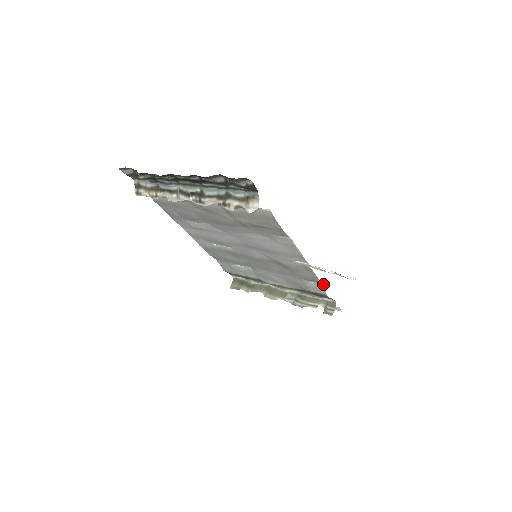
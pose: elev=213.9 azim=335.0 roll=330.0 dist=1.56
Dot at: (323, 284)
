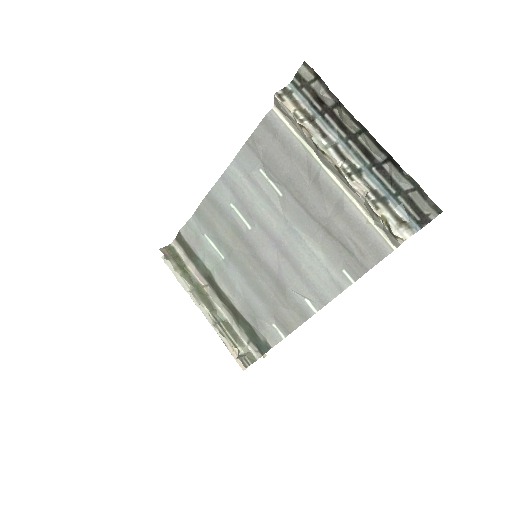
Dot at: (285, 337)
